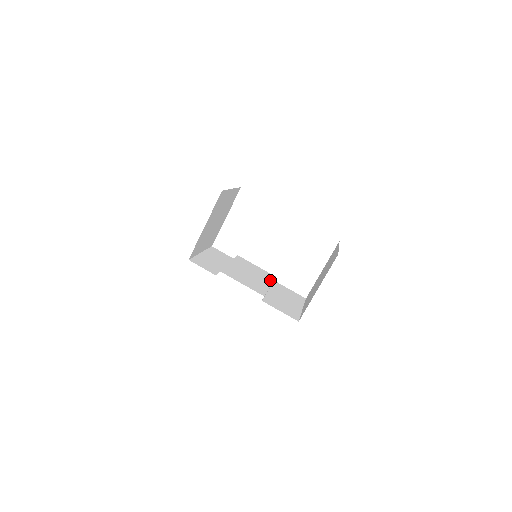
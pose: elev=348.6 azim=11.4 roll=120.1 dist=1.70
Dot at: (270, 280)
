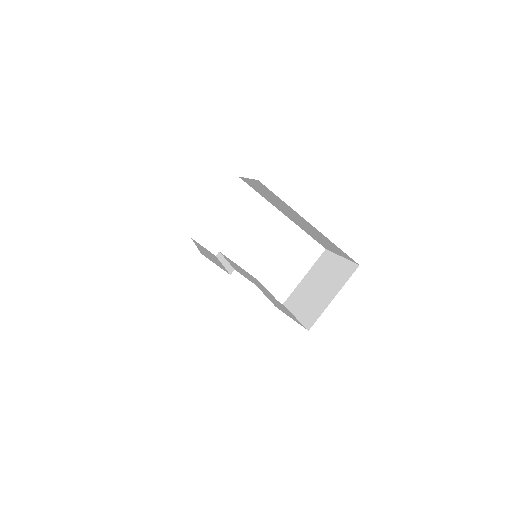
Dot at: (260, 283)
